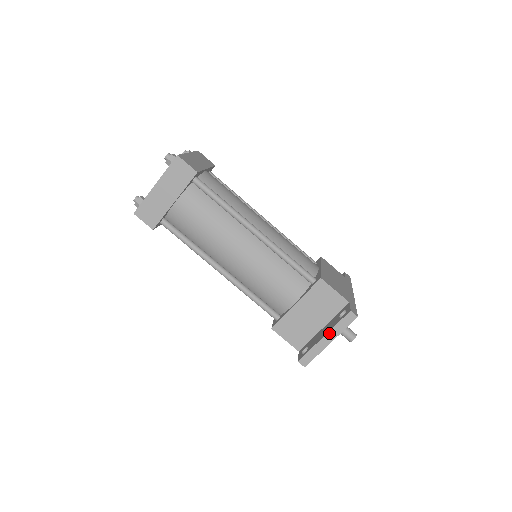
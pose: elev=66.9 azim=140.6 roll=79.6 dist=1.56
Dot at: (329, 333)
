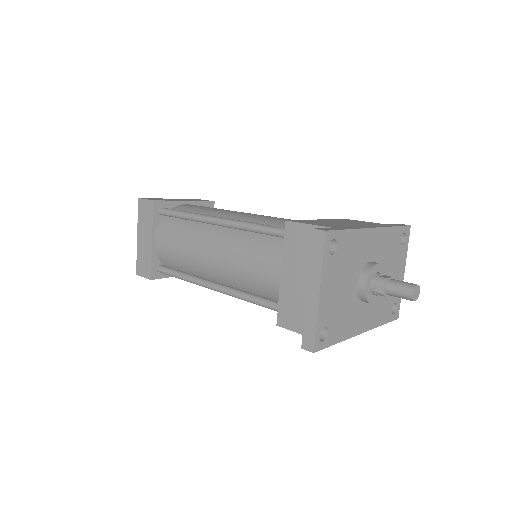
Dot at: (309, 280)
